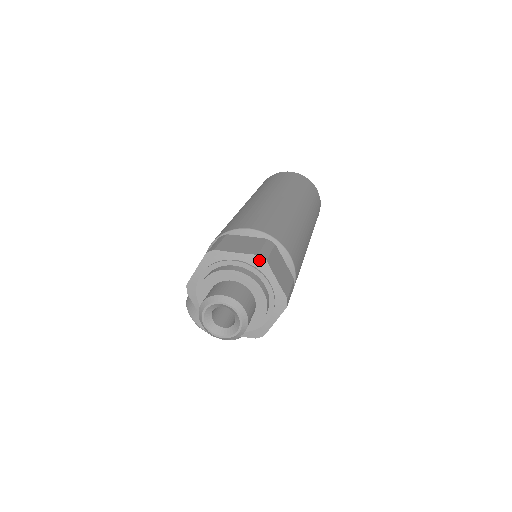
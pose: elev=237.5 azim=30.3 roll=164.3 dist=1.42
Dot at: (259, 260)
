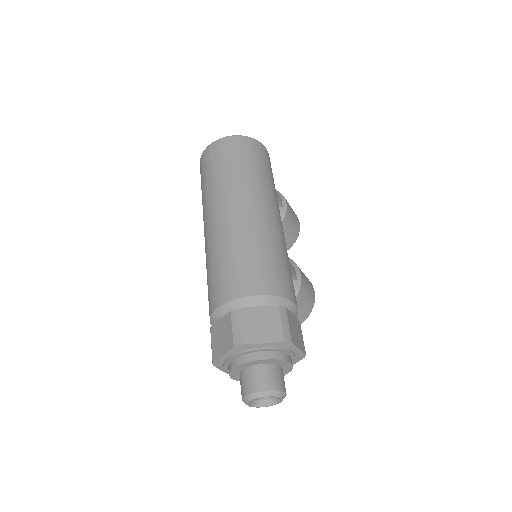
Dot at: (238, 348)
